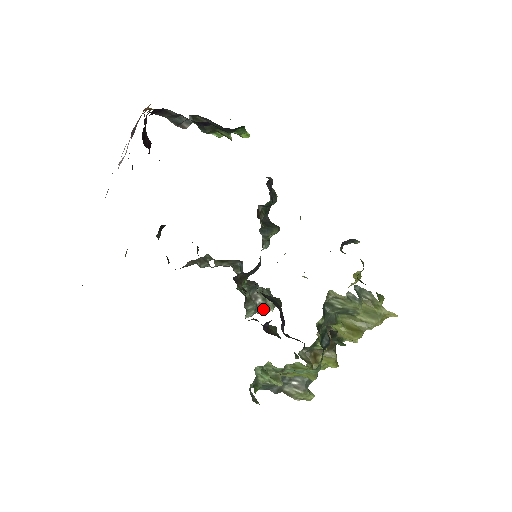
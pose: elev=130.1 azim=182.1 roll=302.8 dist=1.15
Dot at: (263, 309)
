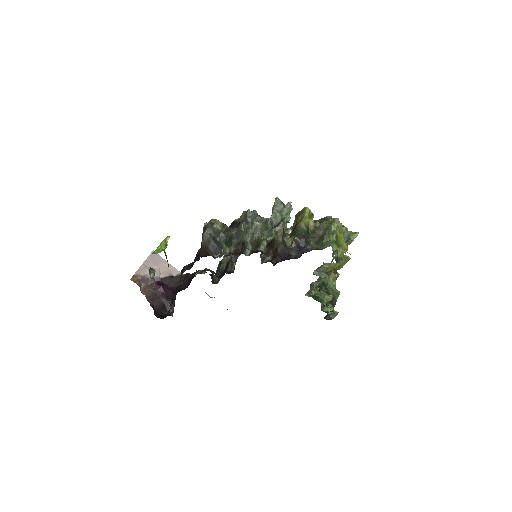
Dot at: occluded
